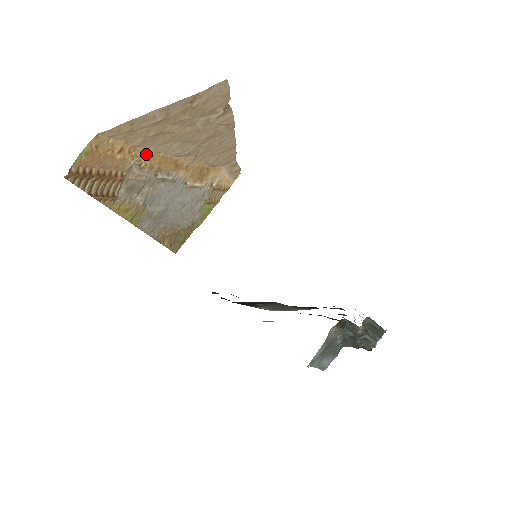
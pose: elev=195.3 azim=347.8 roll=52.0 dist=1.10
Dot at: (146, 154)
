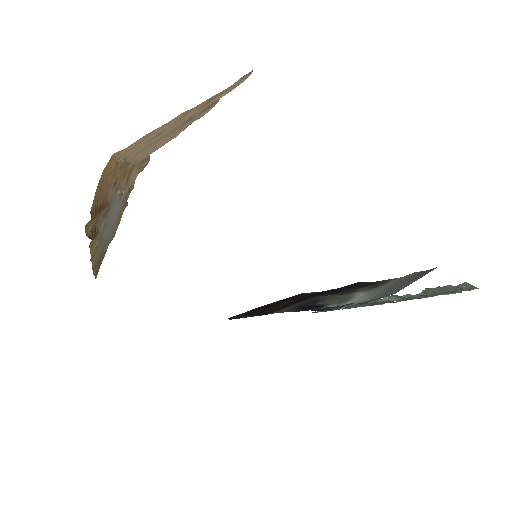
Dot at: occluded
